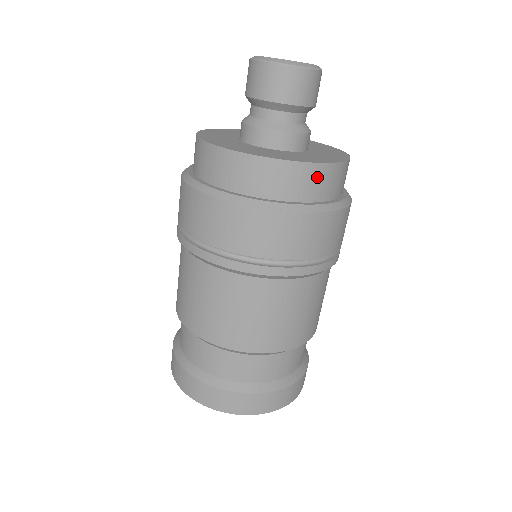
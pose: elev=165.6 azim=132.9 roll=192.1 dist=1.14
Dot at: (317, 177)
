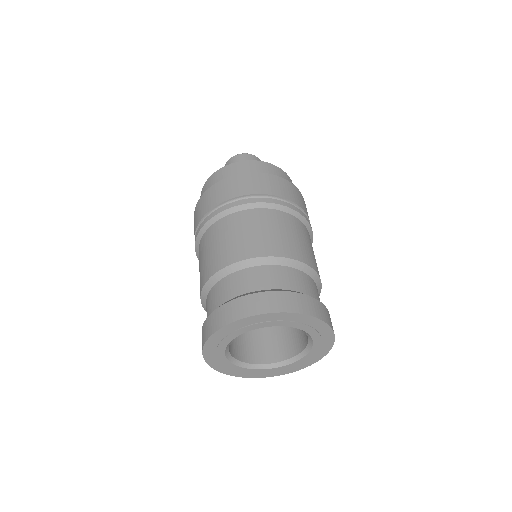
Dot at: (269, 168)
